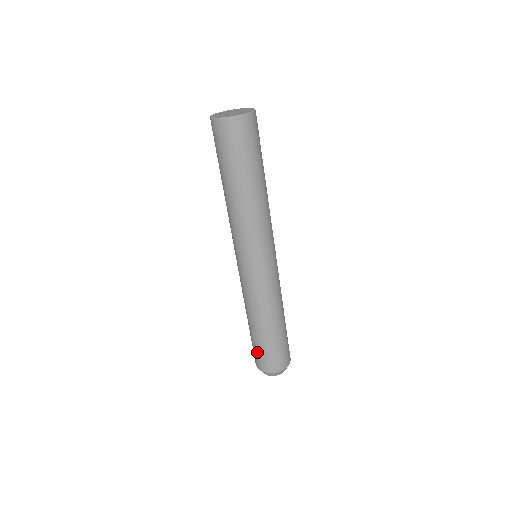
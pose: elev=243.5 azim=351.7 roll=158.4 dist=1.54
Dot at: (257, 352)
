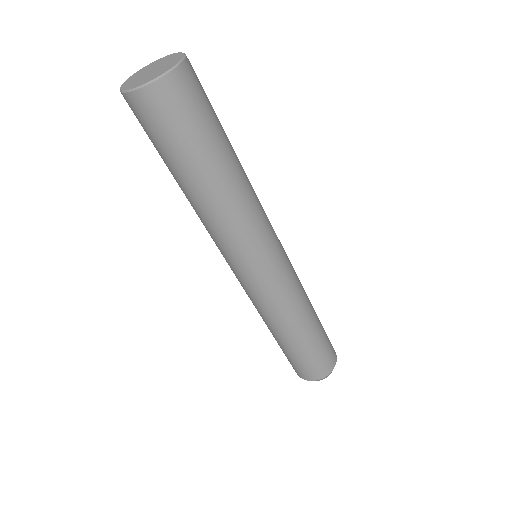
Dot at: (288, 359)
